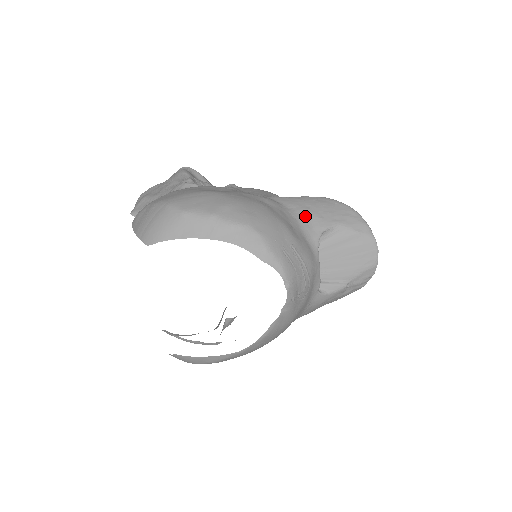
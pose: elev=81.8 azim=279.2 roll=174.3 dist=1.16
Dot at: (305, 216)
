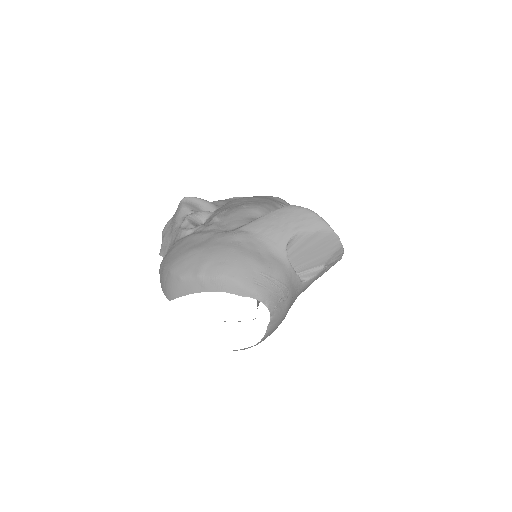
Dot at: (270, 235)
